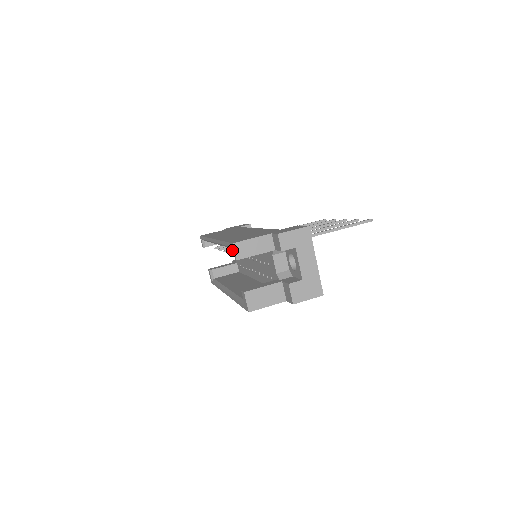
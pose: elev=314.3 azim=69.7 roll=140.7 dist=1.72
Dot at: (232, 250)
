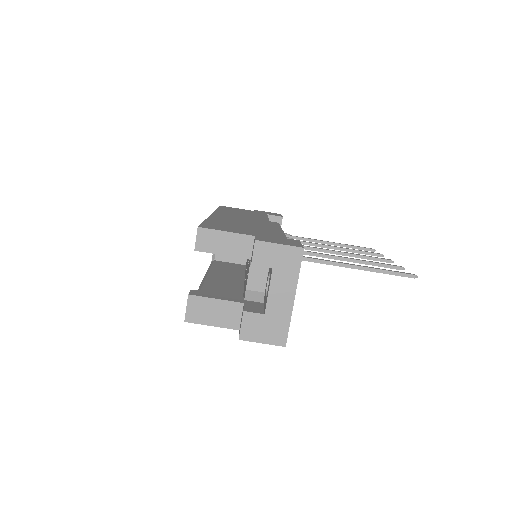
Dot at: occluded
